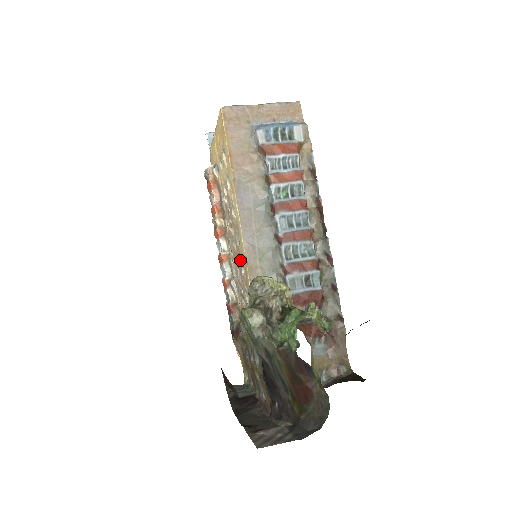
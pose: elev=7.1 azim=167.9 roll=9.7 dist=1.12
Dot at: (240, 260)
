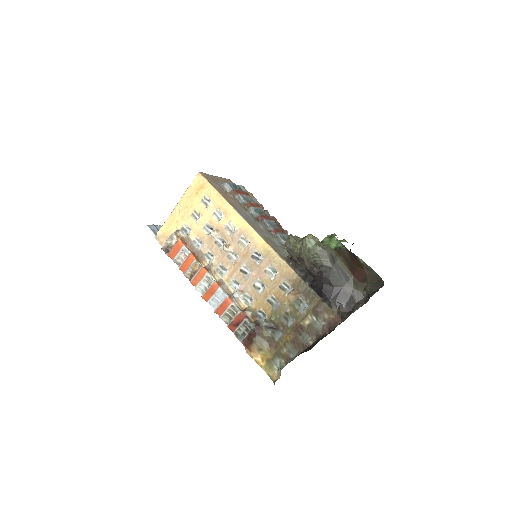
Dot at: (251, 257)
